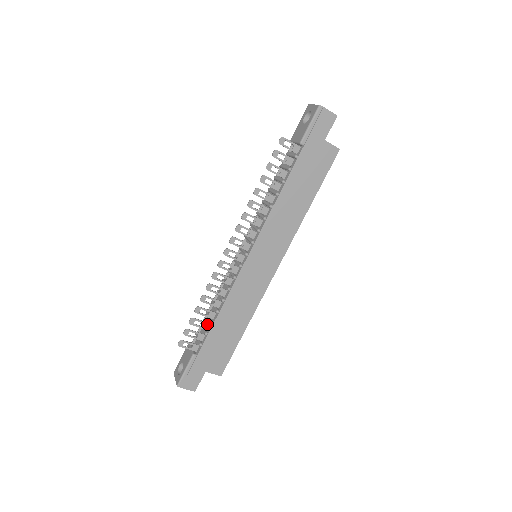
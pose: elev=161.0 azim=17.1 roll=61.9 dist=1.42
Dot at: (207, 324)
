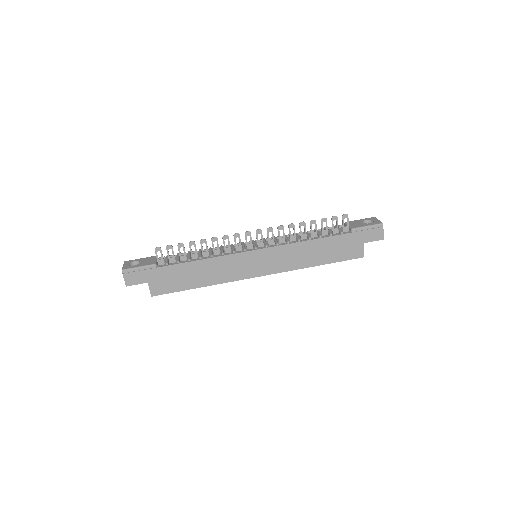
Dot at: (185, 258)
